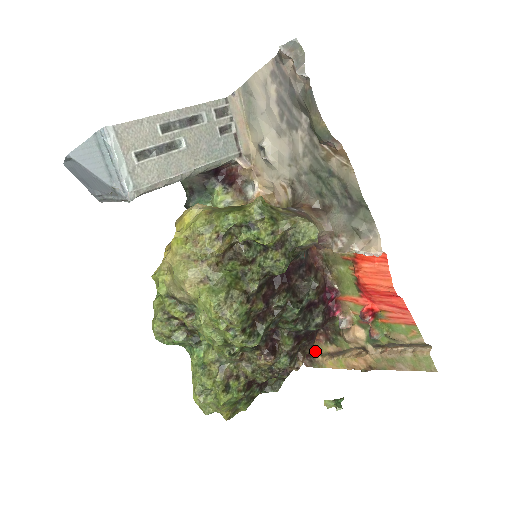
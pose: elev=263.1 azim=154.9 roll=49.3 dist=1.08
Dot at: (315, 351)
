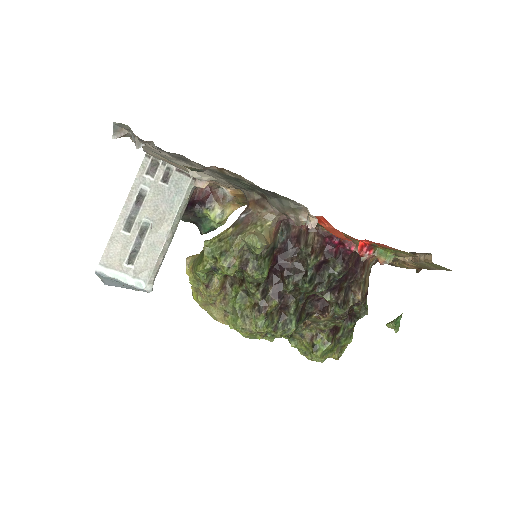
Dot at: occluded
